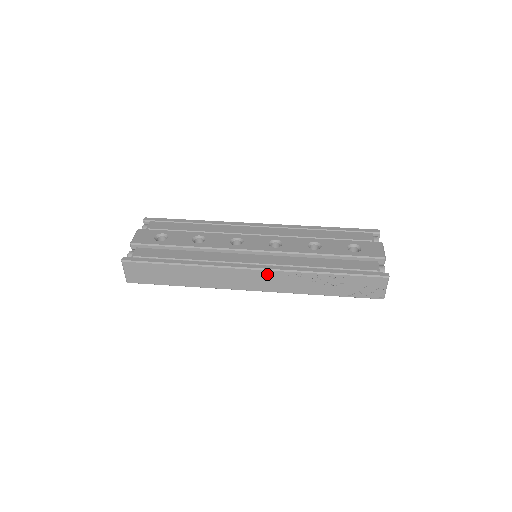
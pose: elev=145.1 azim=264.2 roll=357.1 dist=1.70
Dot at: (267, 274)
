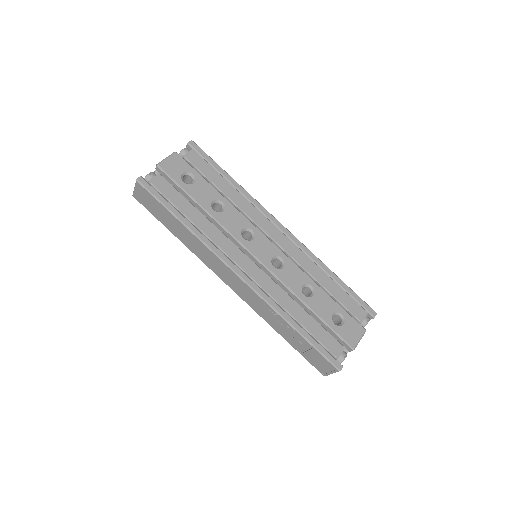
Dot at: (247, 288)
